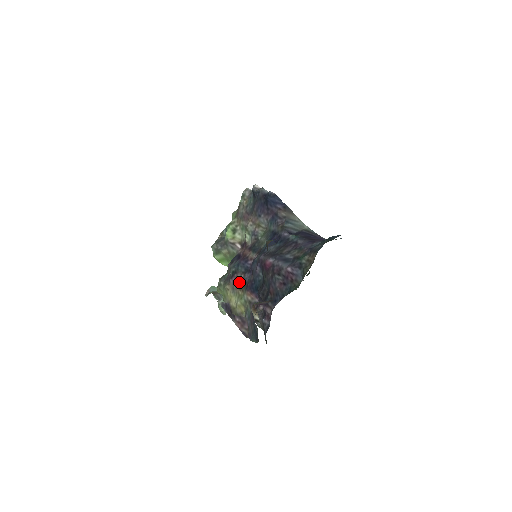
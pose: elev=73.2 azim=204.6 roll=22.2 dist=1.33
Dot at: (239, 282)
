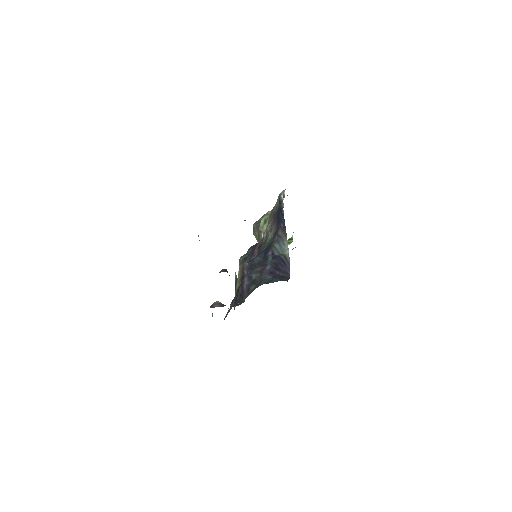
Dot at: (243, 269)
